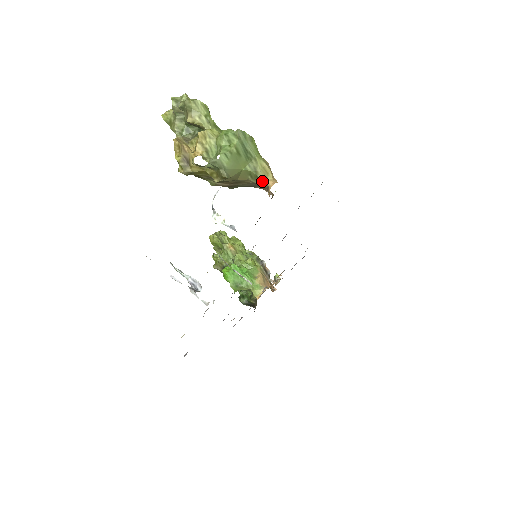
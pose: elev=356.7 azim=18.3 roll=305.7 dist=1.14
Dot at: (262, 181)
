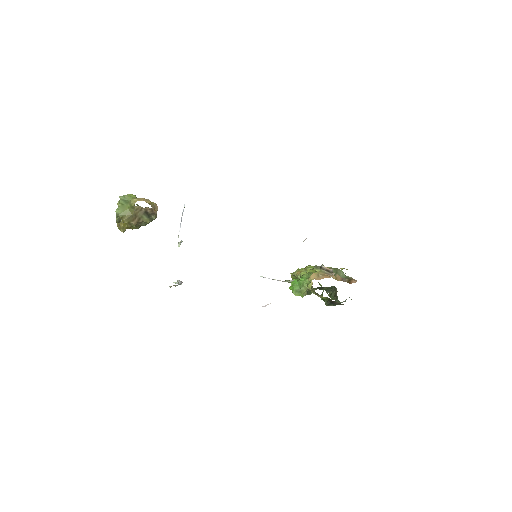
Dot at: (135, 206)
